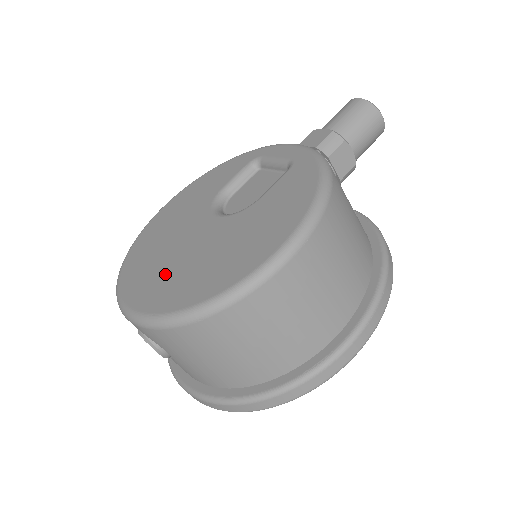
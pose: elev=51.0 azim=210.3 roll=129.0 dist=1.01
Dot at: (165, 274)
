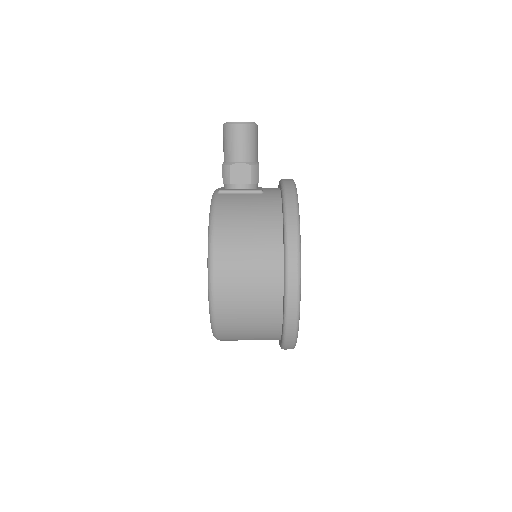
Dot at: occluded
